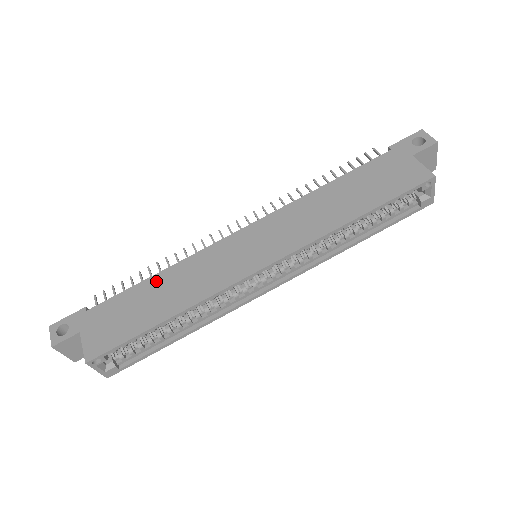
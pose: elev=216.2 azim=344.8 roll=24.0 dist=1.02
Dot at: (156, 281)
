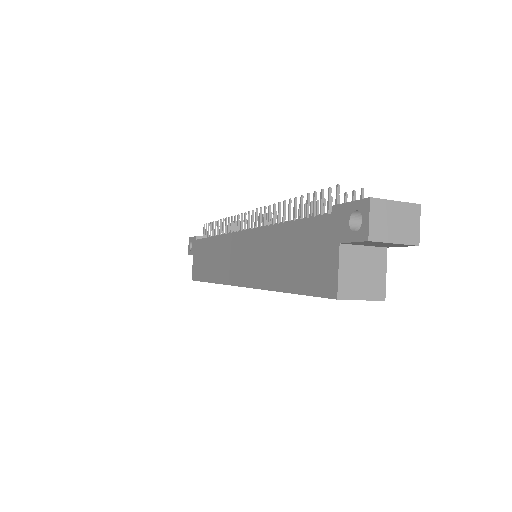
Dot at: (211, 244)
